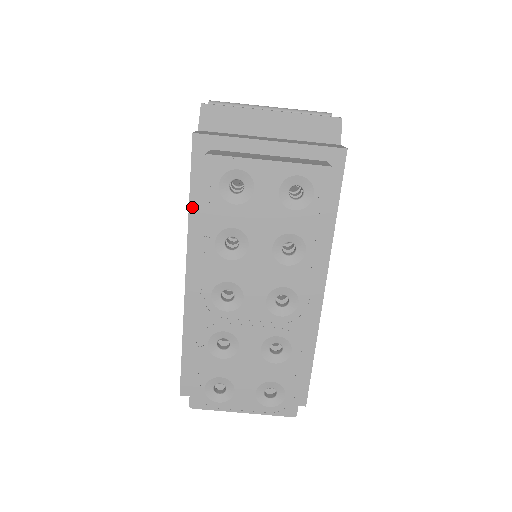
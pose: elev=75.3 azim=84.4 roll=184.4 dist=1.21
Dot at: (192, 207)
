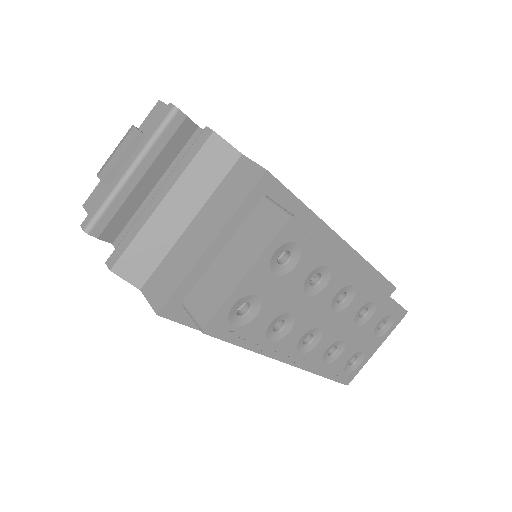
Dot at: occluded
